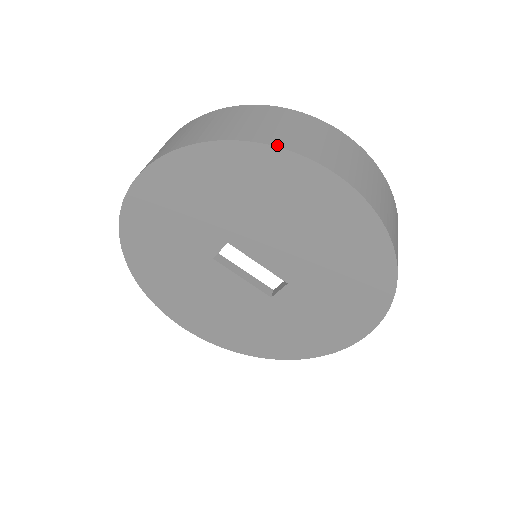
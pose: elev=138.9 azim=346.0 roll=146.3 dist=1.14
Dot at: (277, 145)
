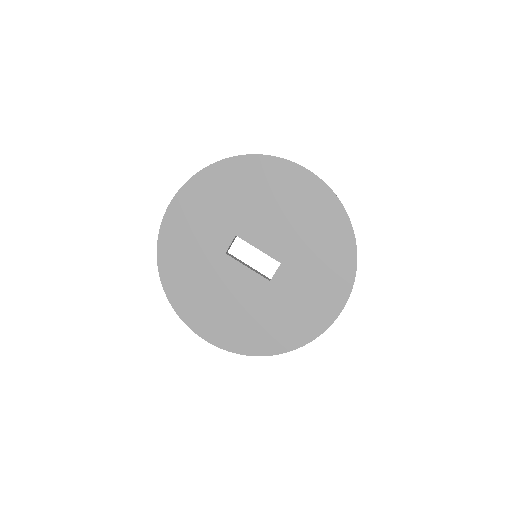
Dot at: (264, 155)
